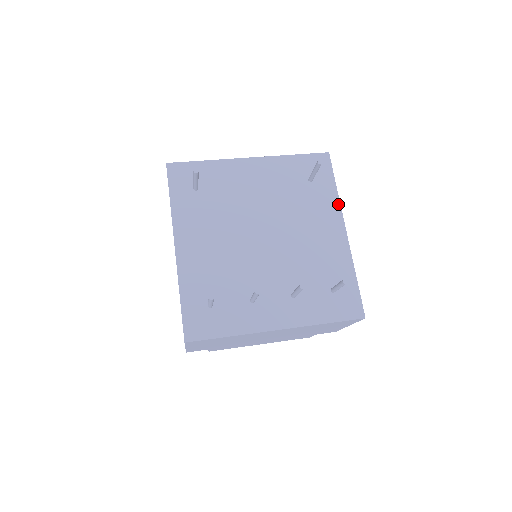
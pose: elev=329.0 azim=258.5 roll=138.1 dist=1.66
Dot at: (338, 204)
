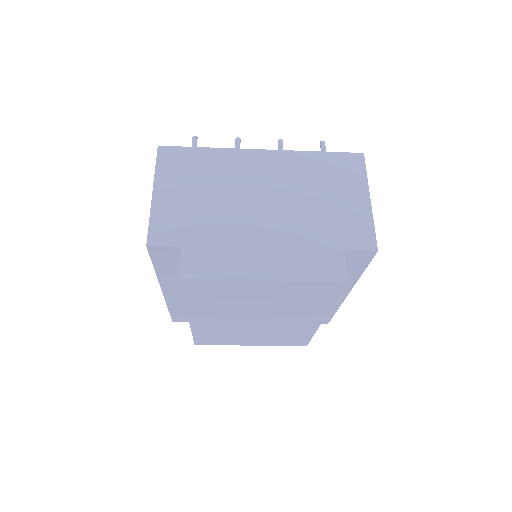
Dot at: occluded
